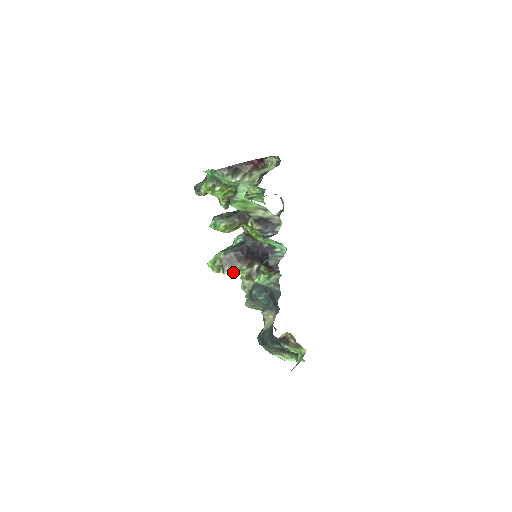
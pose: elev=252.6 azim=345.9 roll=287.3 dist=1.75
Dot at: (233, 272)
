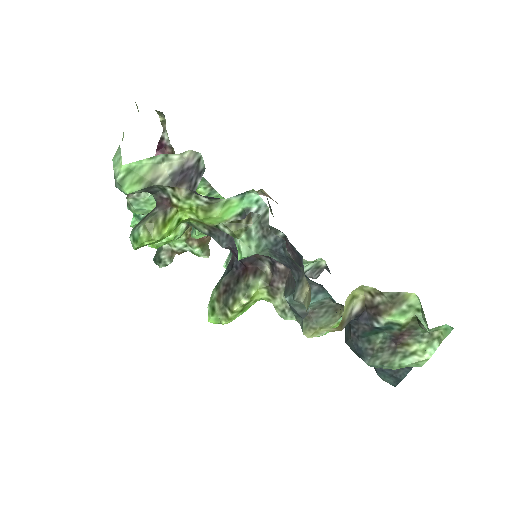
Dot at: (242, 300)
